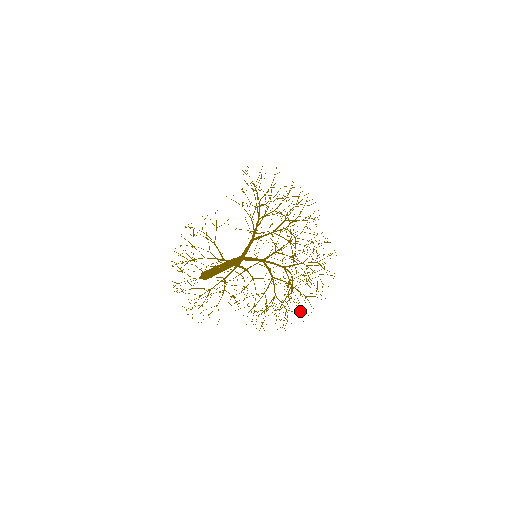
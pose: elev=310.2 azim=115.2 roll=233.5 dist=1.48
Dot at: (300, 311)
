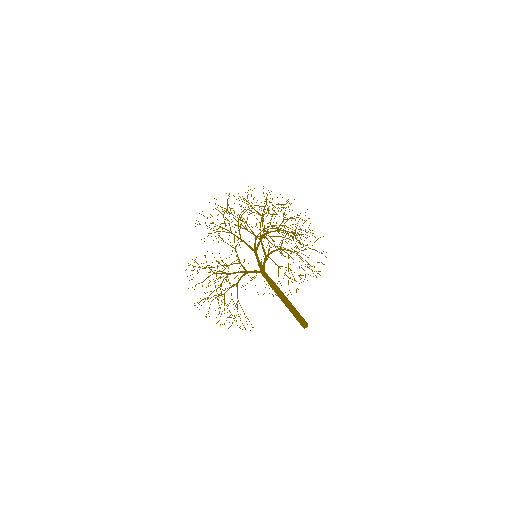
Dot at: occluded
